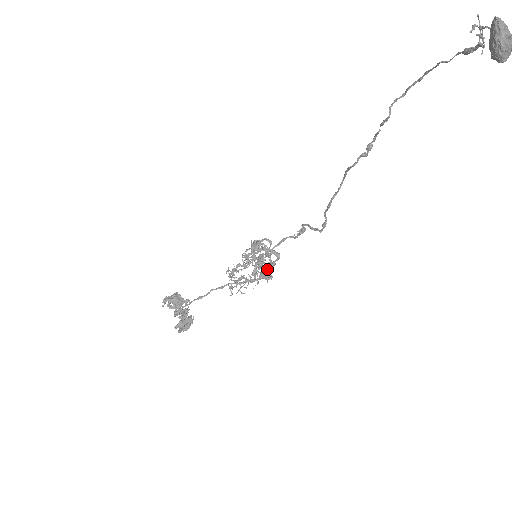
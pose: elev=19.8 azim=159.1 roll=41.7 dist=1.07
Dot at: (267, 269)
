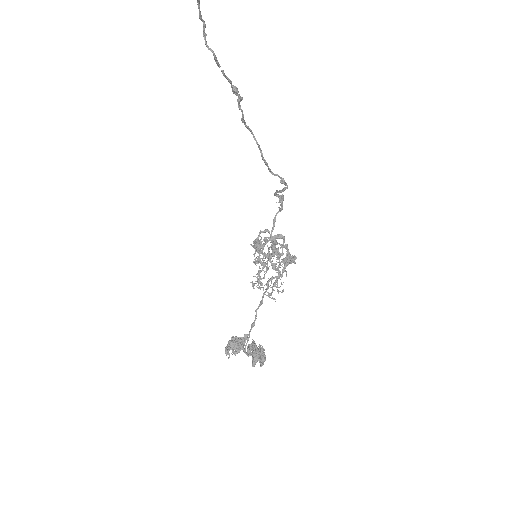
Dot at: (282, 255)
